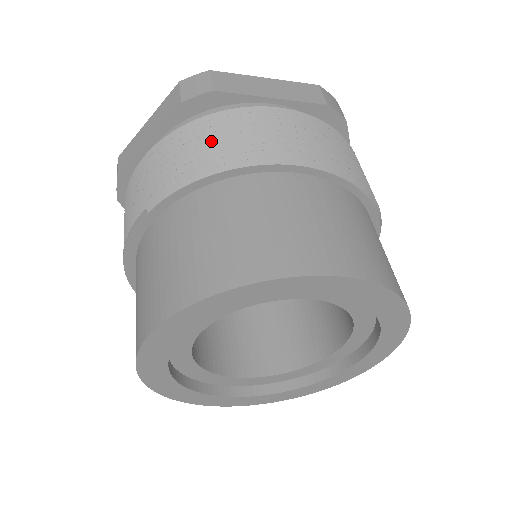
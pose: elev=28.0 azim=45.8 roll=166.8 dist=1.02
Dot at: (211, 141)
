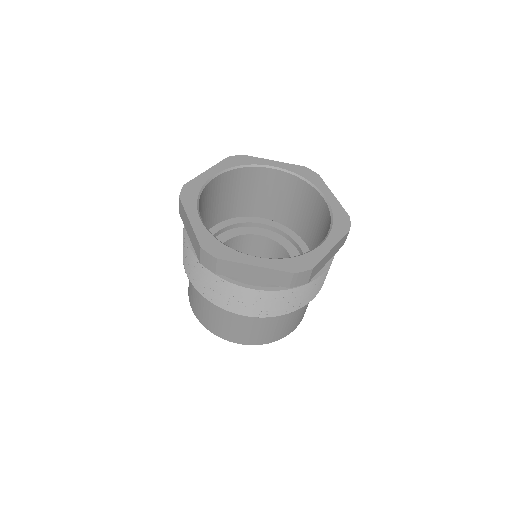
Dot at: (211, 289)
